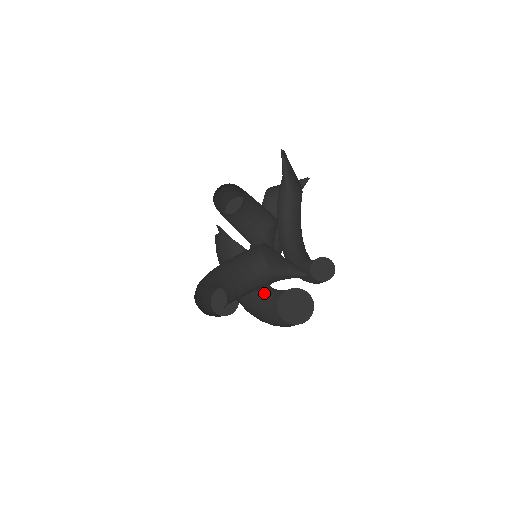
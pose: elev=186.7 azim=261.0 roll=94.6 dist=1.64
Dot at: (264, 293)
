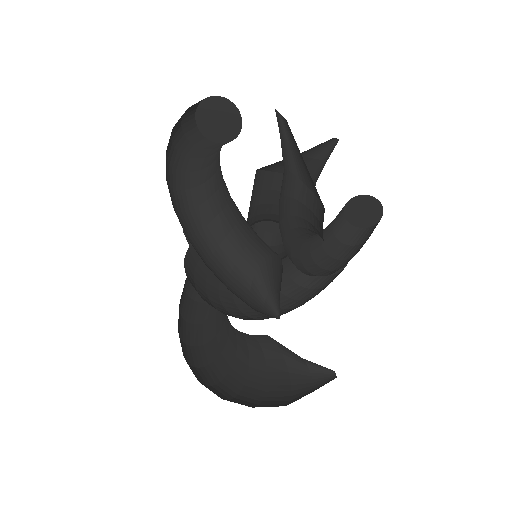
Dot at: occluded
